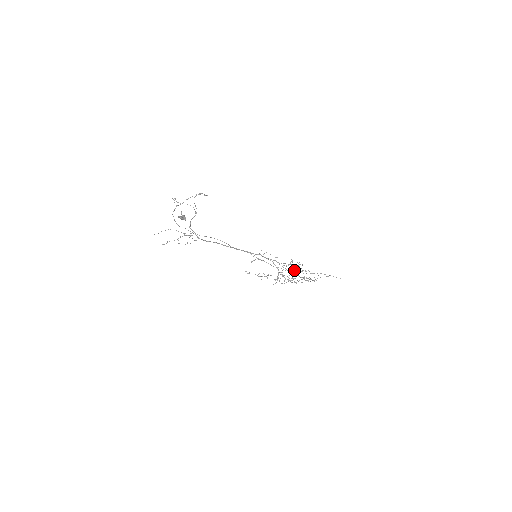
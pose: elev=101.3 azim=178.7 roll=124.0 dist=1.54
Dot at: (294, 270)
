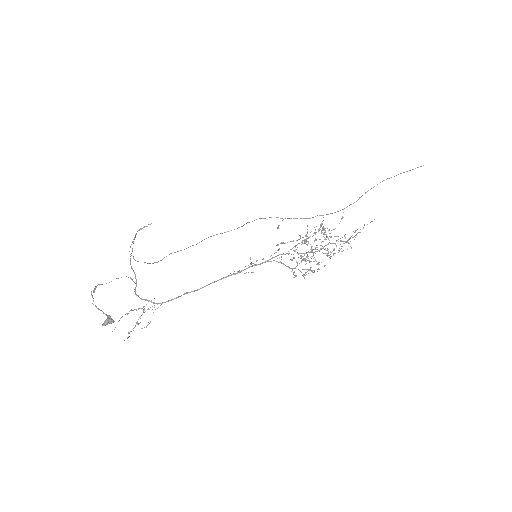
Dot at: (319, 239)
